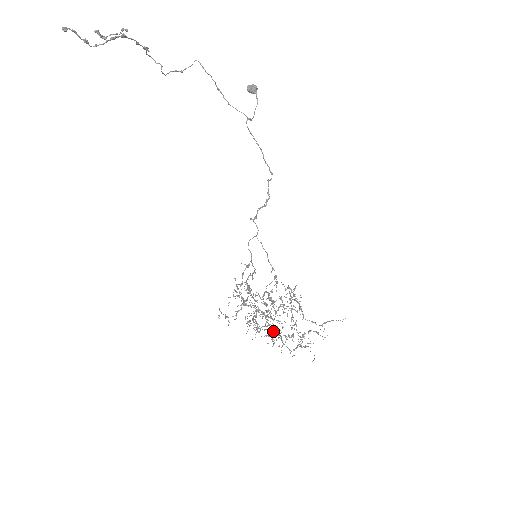
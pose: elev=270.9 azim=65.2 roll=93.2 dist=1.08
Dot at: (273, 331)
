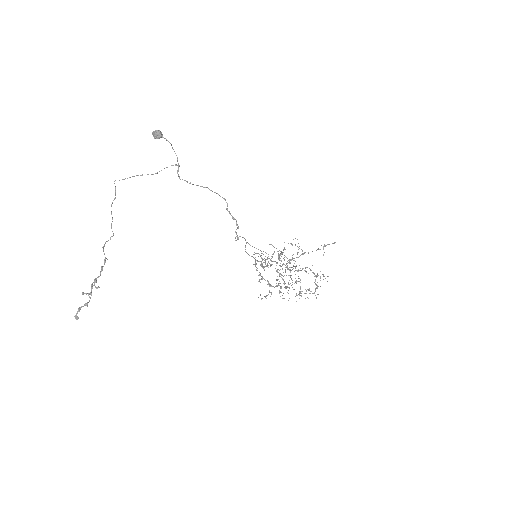
Dot at: occluded
